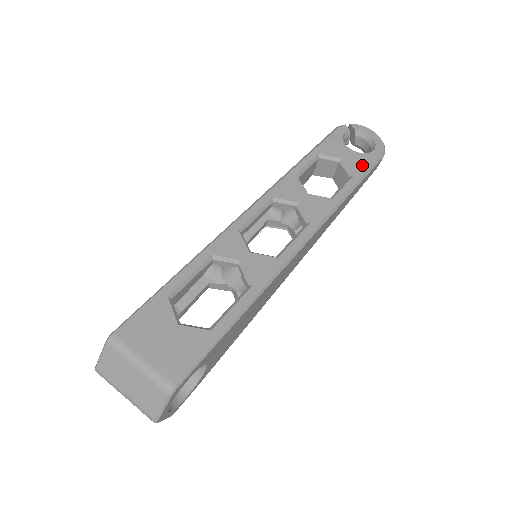
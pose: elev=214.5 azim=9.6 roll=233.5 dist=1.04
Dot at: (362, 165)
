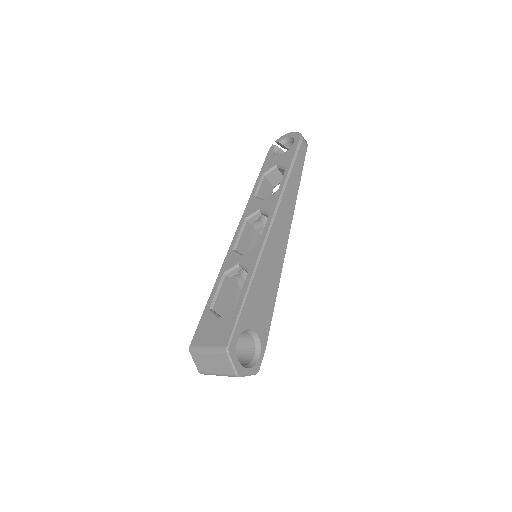
Dot at: (289, 157)
